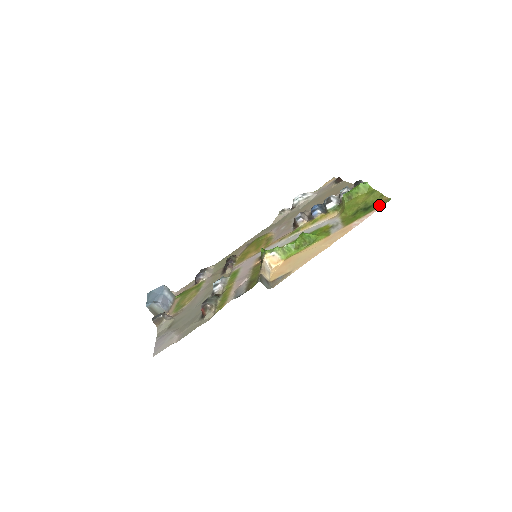
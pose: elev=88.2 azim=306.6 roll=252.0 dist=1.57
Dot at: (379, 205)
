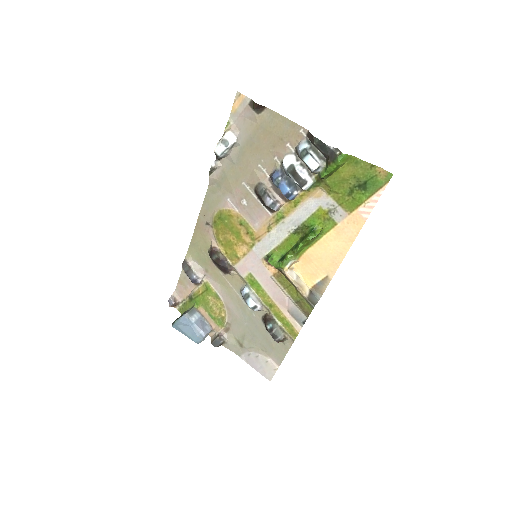
Dot at: (380, 184)
